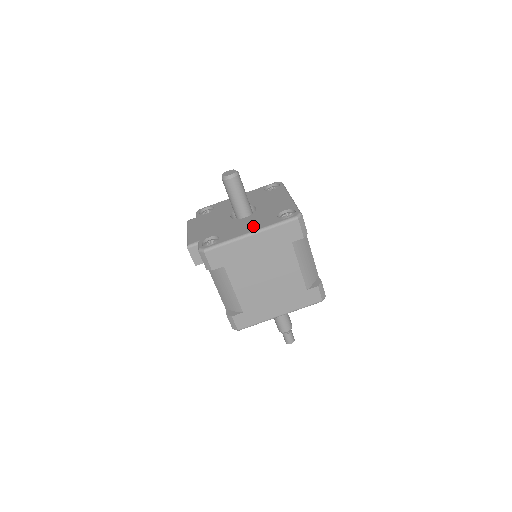
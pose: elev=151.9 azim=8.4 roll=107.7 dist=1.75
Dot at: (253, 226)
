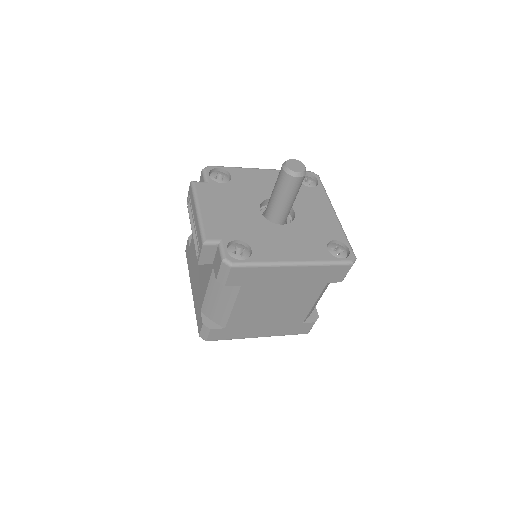
Dot at: (298, 251)
